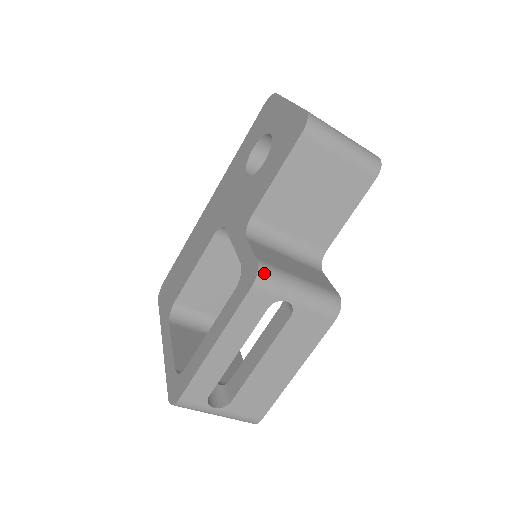
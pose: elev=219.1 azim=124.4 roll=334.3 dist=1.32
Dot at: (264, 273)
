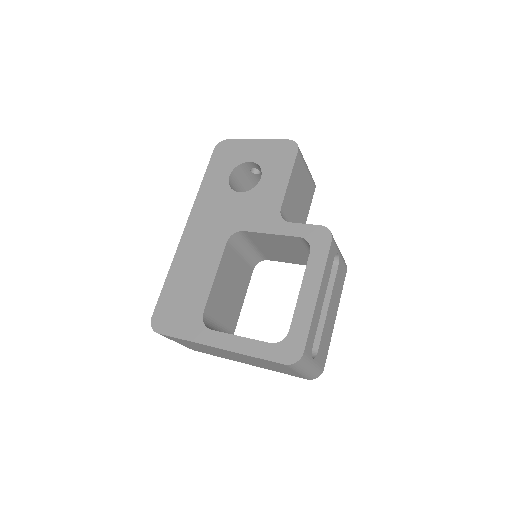
Dot at: occluded
